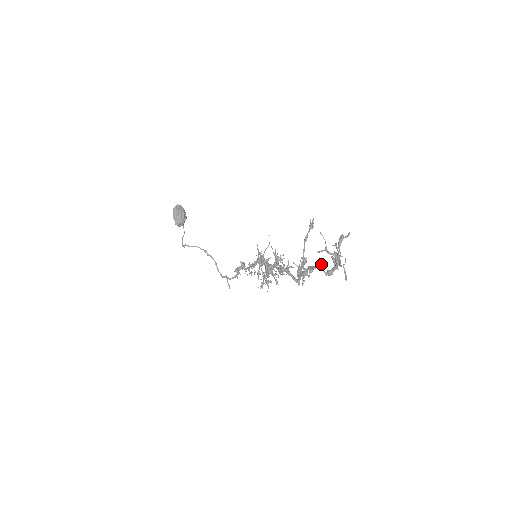
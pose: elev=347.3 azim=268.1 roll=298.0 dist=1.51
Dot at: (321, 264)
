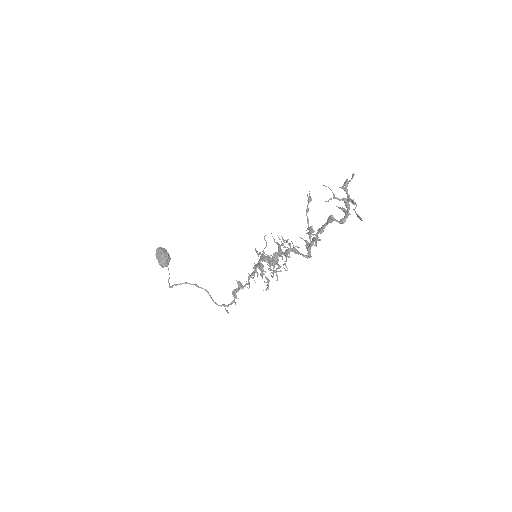
Dot at: (332, 216)
